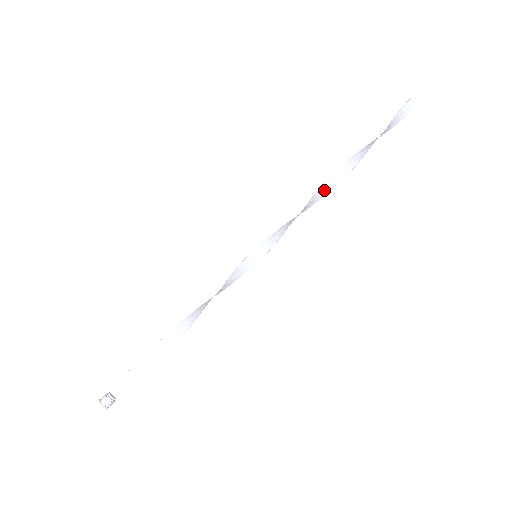
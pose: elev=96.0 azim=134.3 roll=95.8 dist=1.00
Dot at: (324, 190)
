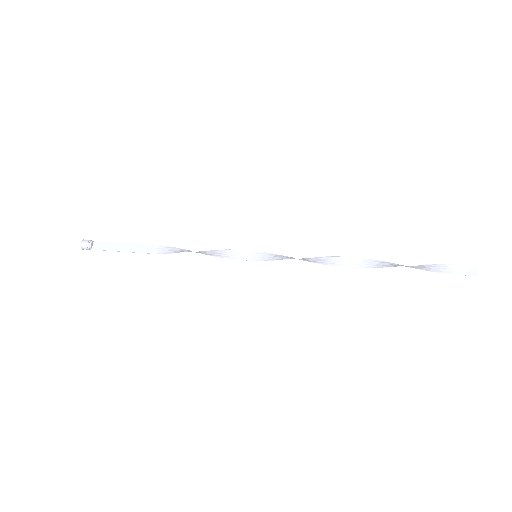
Dot at: (343, 262)
